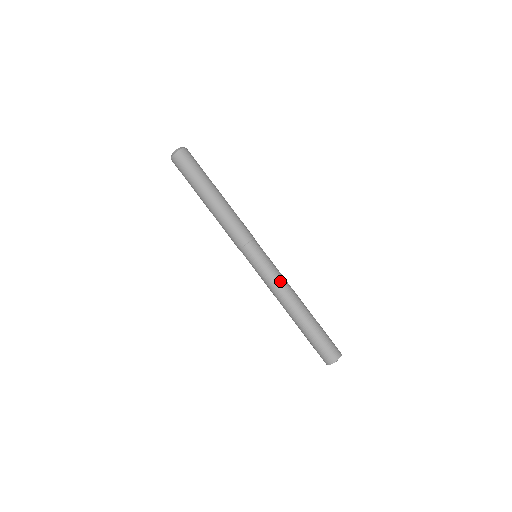
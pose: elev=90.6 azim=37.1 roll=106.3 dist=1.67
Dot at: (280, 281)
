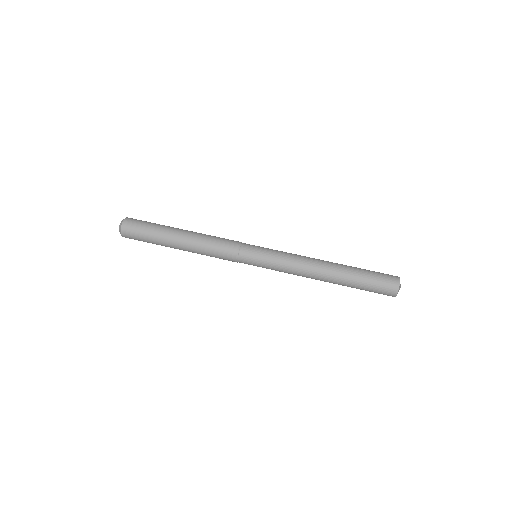
Dot at: (292, 265)
